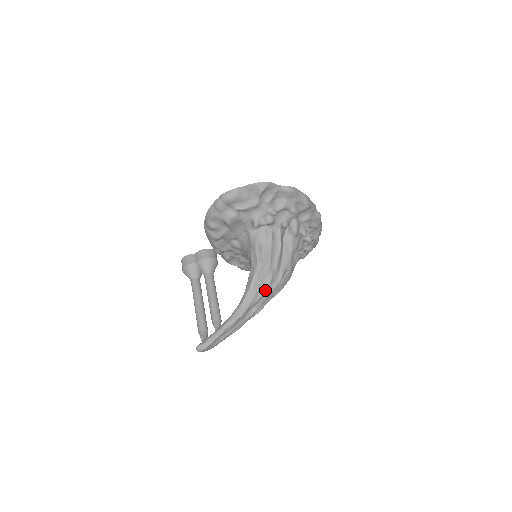
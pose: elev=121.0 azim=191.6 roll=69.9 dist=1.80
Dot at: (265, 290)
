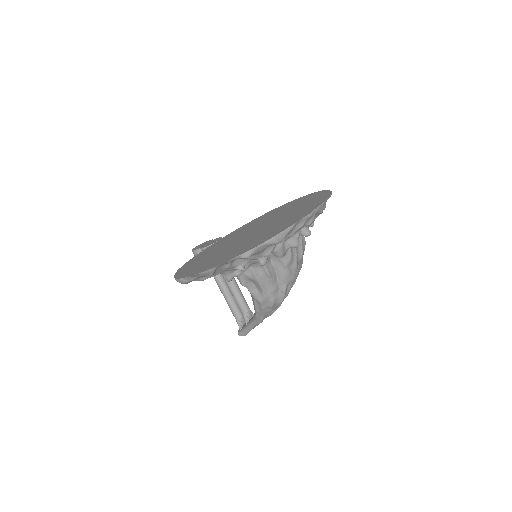
Dot at: (272, 308)
